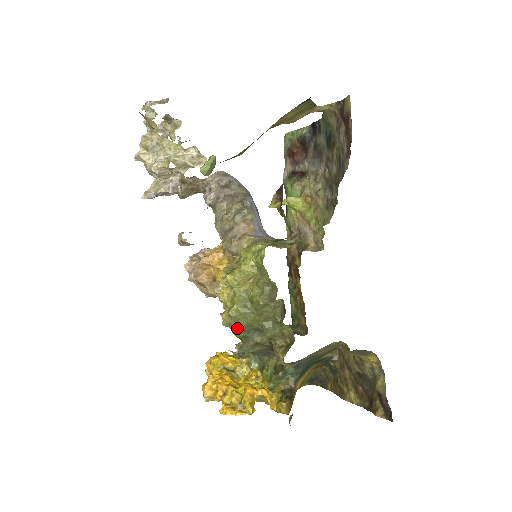
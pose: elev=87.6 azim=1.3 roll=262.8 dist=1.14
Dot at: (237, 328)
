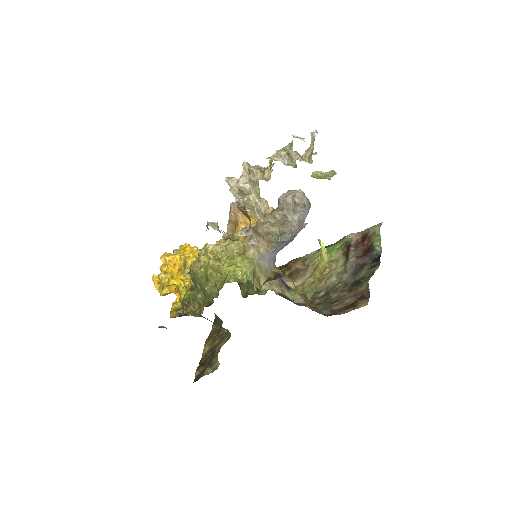
Dot at: (191, 274)
